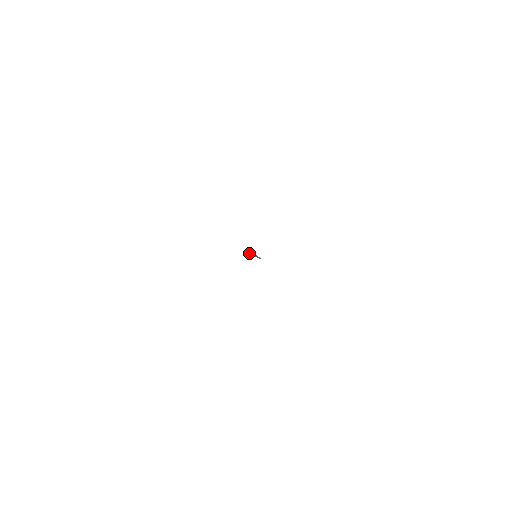
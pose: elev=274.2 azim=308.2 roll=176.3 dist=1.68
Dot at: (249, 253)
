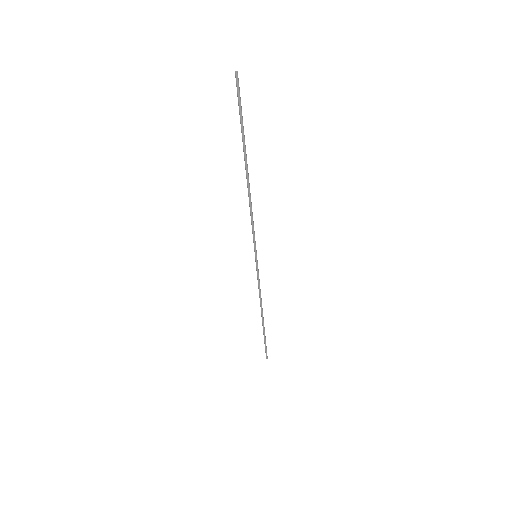
Dot at: (239, 101)
